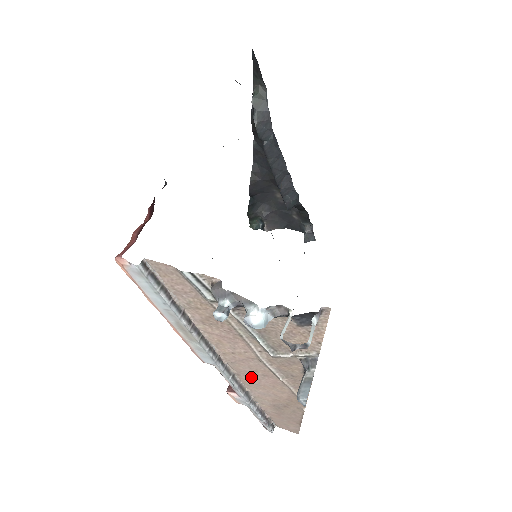
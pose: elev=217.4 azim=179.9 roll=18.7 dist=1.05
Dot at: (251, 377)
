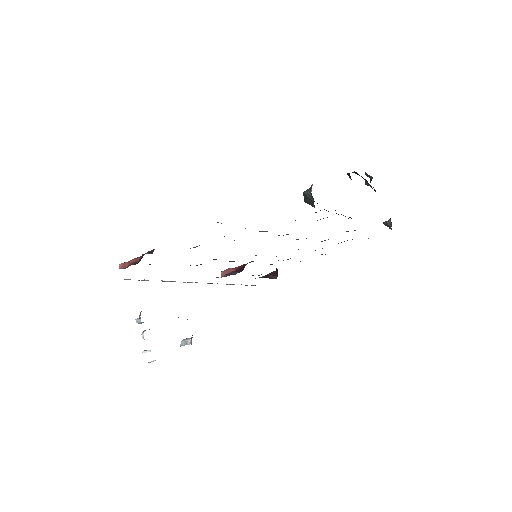
Dot at: occluded
